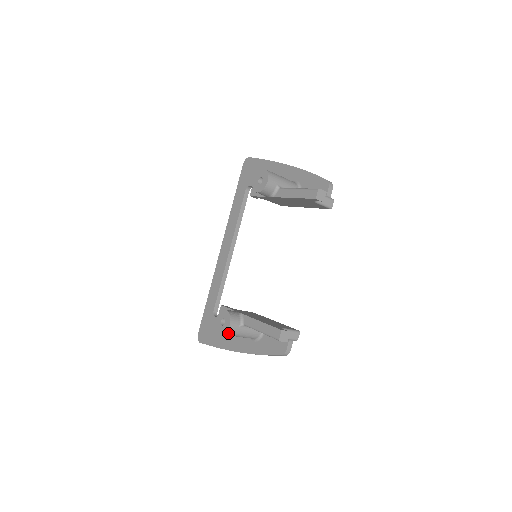
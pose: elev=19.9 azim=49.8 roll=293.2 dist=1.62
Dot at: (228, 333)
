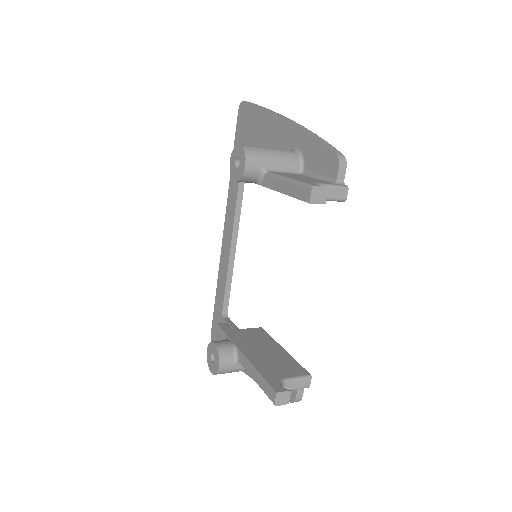
Dot at: (220, 373)
